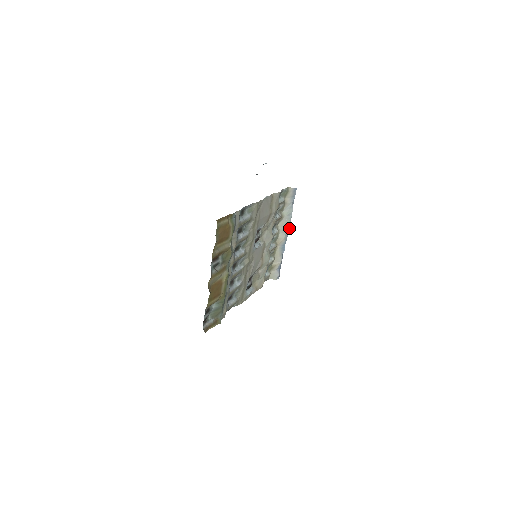
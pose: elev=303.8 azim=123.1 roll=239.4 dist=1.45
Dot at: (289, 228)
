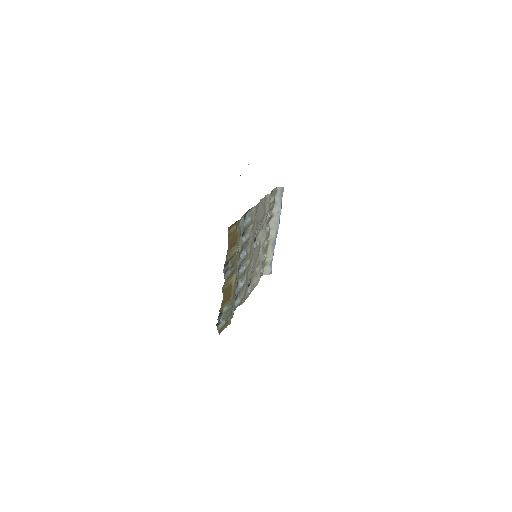
Dot at: occluded
